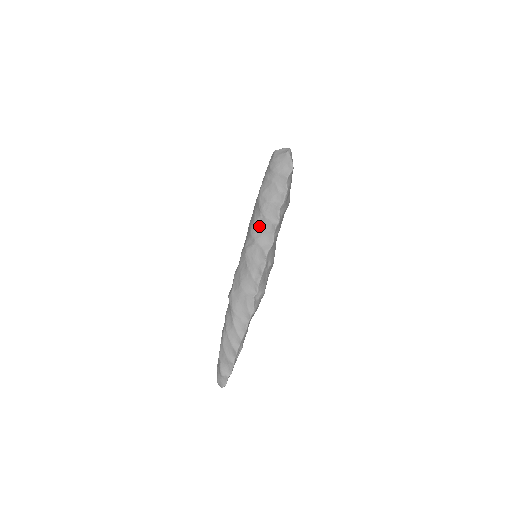
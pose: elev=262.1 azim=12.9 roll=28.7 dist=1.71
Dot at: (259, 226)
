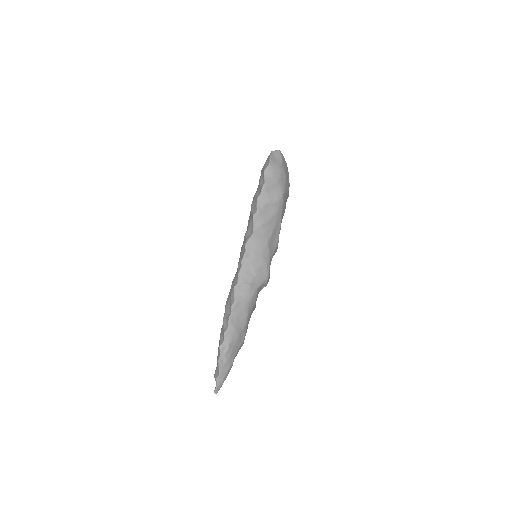
Dot at: occluded
